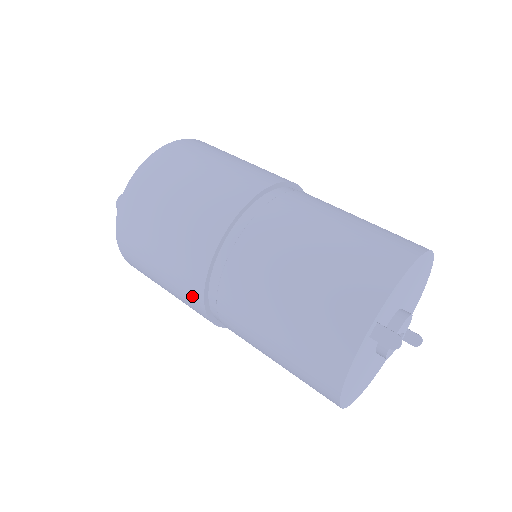
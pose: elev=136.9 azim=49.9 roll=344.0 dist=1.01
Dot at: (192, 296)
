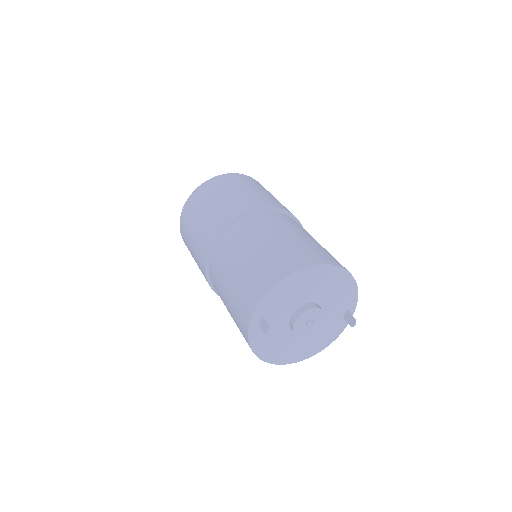
Dot at: occluded
